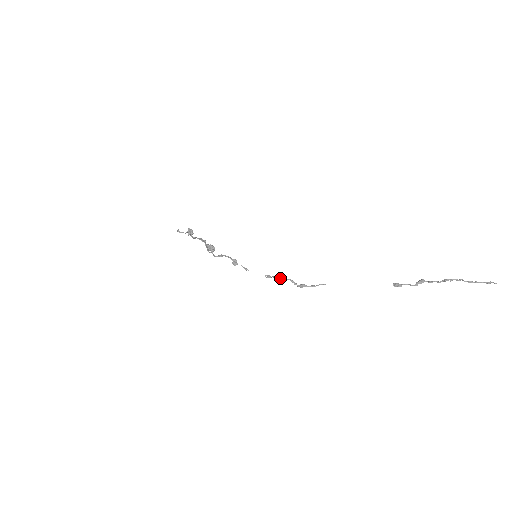
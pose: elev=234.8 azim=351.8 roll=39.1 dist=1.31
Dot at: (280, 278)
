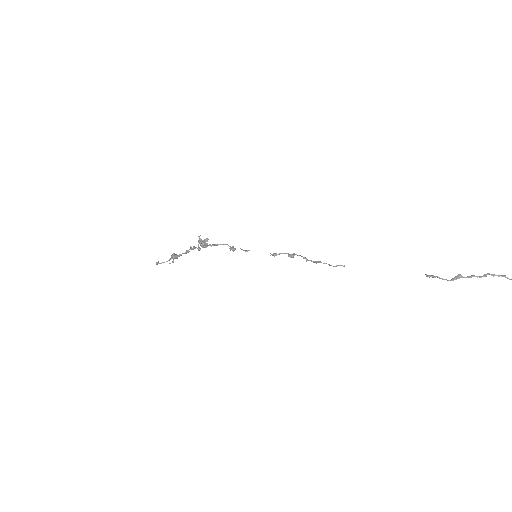
Dot at: occluded
